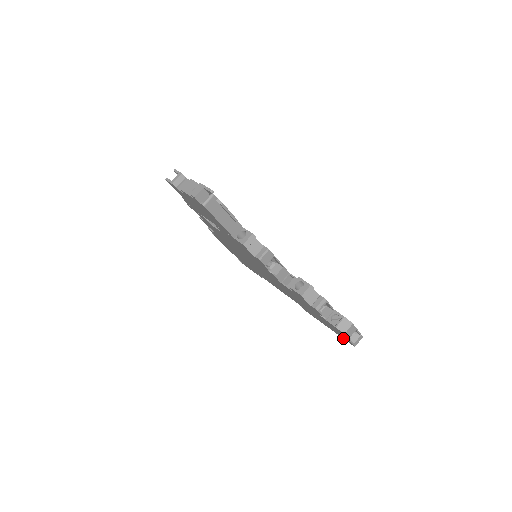
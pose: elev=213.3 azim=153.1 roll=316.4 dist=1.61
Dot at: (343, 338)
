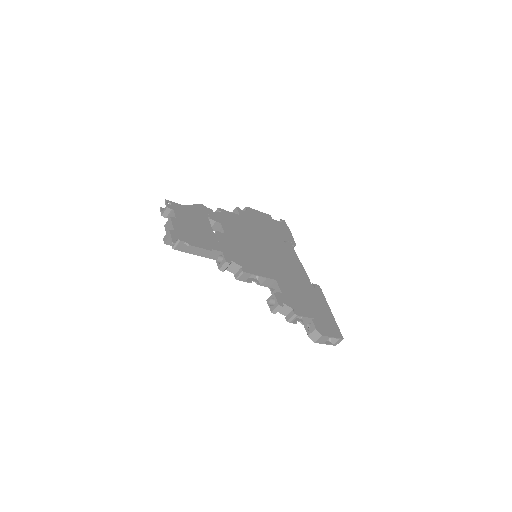
Dot at: occluded
